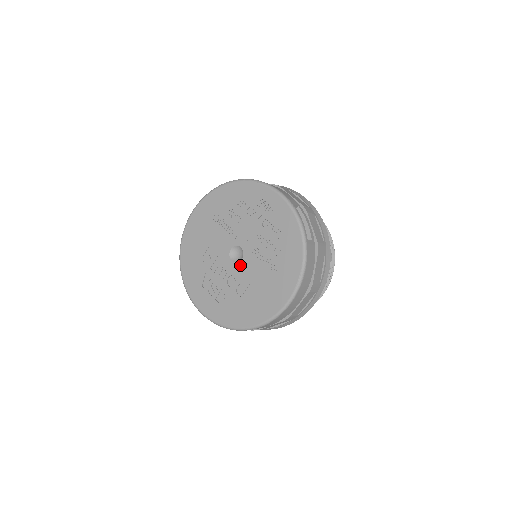
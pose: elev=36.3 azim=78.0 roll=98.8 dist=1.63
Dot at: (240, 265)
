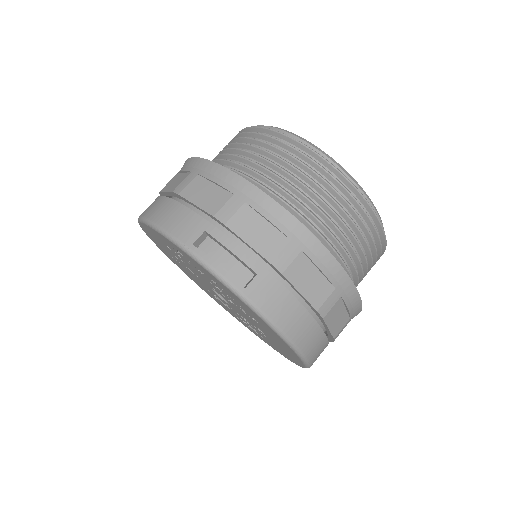
Dot at: (233, 308)
